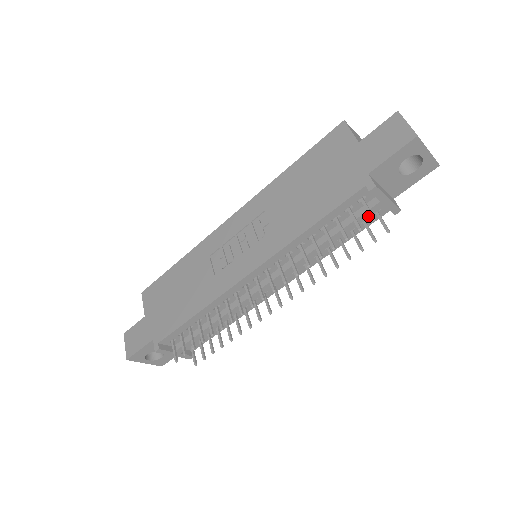
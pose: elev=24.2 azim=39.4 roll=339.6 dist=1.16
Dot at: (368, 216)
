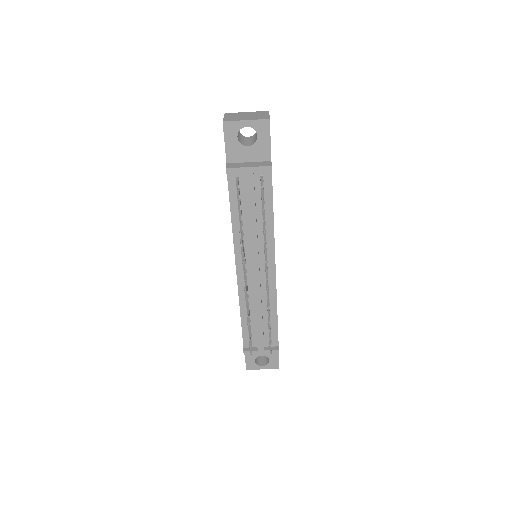
Dot at: (252, 186)
